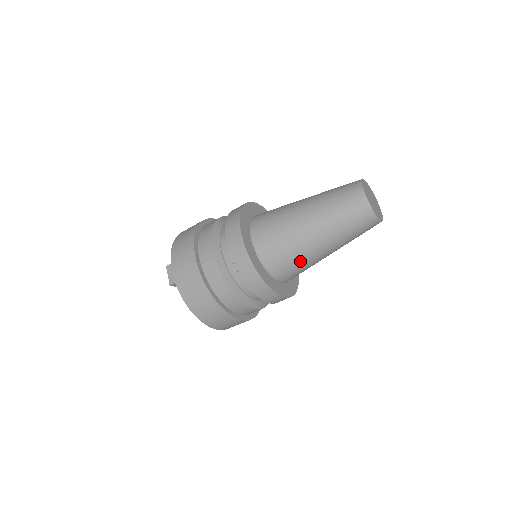
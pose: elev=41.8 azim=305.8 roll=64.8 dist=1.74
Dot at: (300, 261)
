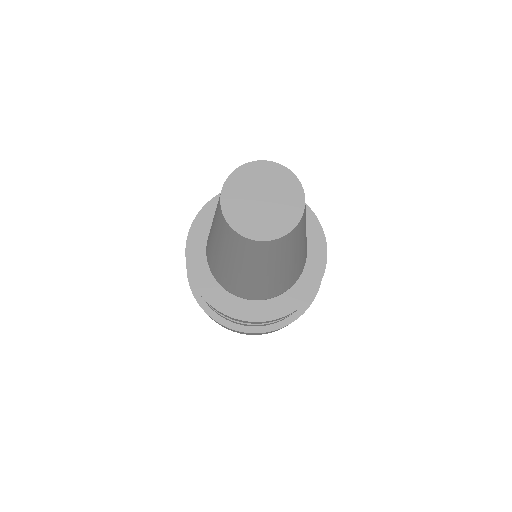
Dot at: (297, 268)
